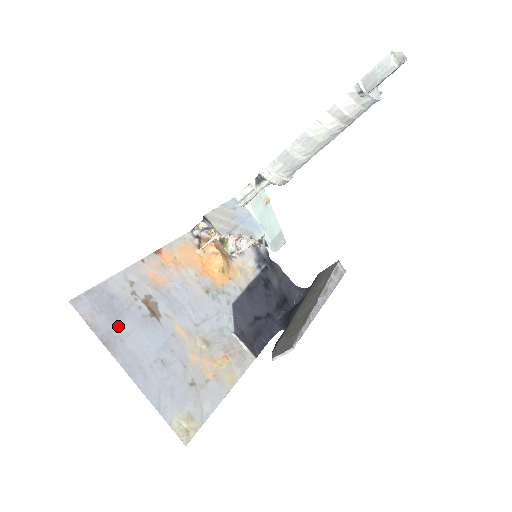
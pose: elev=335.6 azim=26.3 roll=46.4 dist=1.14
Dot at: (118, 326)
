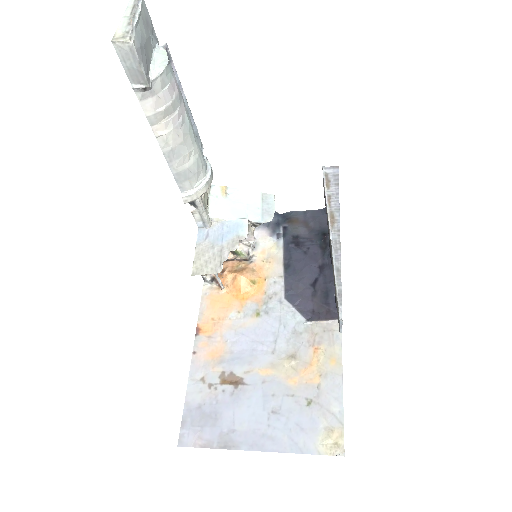
Dot at: (222, 424)
